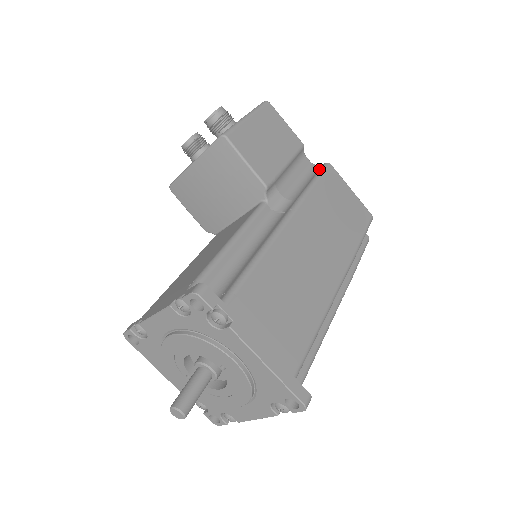
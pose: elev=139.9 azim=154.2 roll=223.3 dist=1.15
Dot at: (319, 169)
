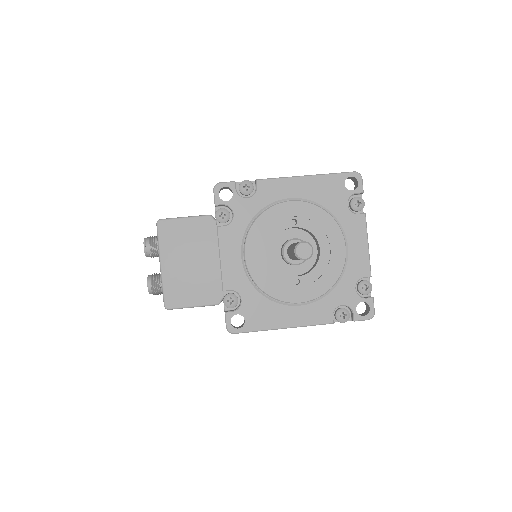
Dot at: occluded
